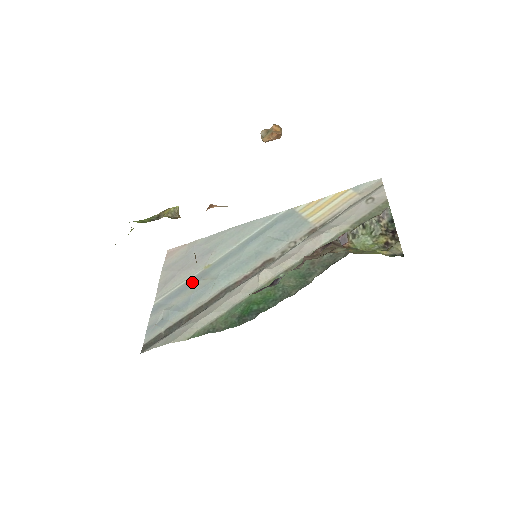
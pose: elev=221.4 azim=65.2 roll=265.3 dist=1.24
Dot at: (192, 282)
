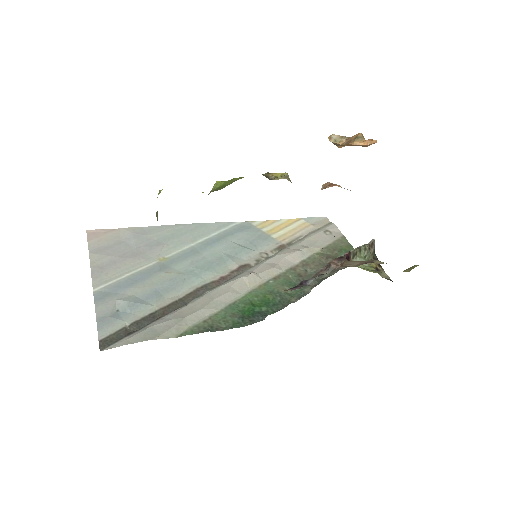
Dot at: (148, 273)
